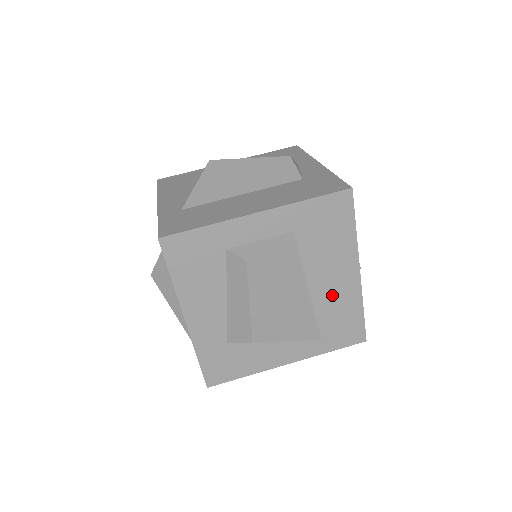
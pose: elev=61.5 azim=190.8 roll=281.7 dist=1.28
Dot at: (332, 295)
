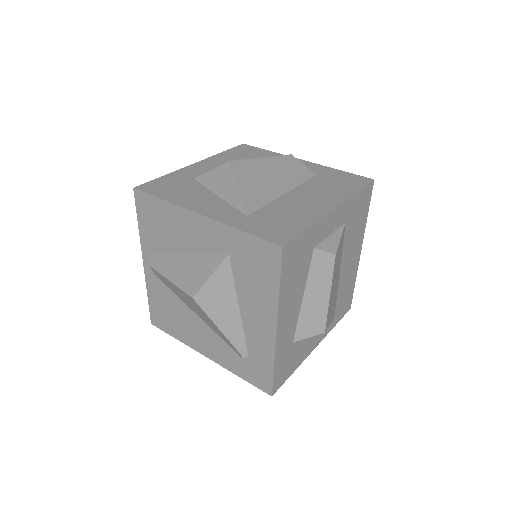
Dot at: (347, 274)
